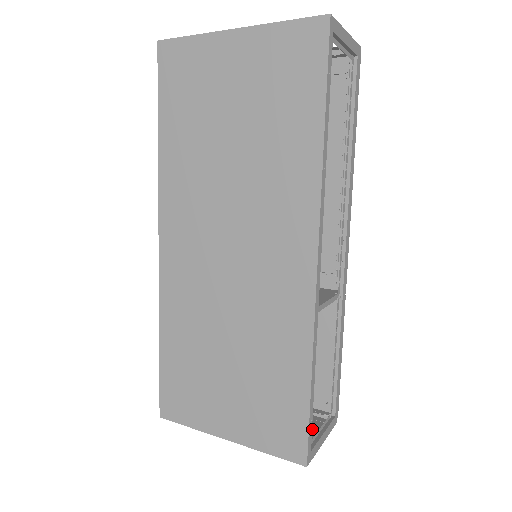
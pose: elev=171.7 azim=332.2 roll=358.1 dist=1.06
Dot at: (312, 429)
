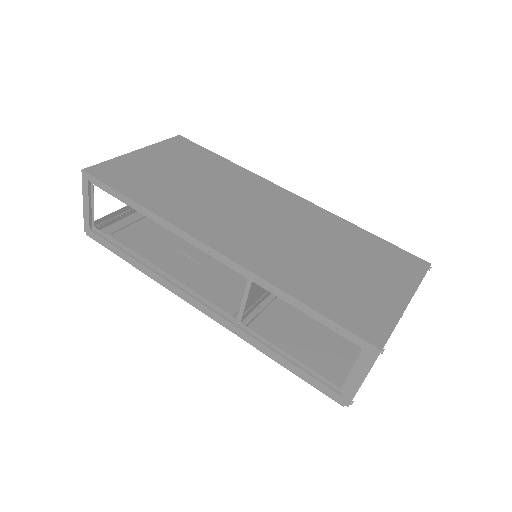
Dot at: occluded
